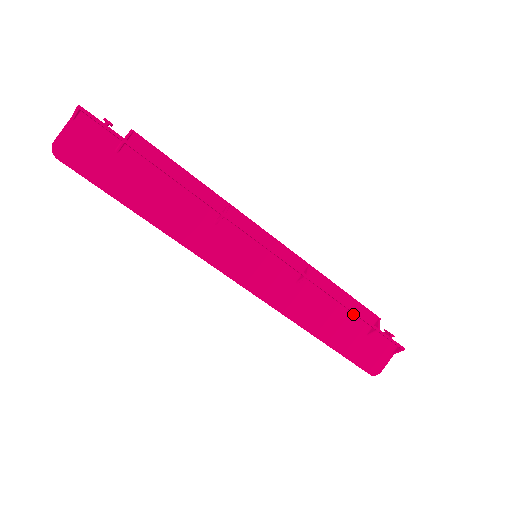
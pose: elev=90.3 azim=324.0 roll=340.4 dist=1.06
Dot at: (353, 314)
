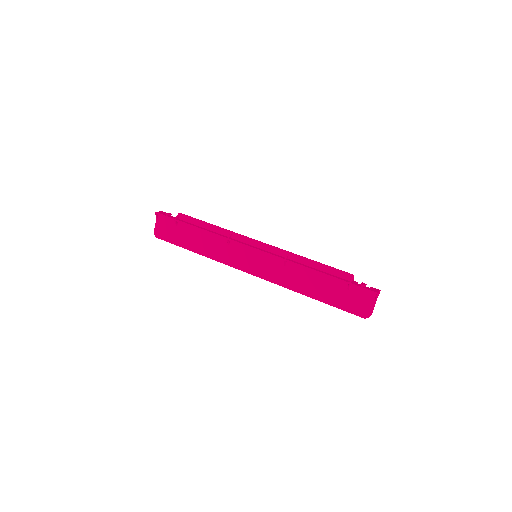
Dot at: occluded
